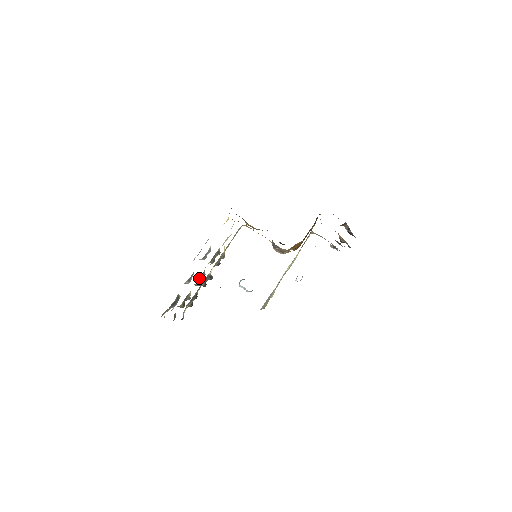
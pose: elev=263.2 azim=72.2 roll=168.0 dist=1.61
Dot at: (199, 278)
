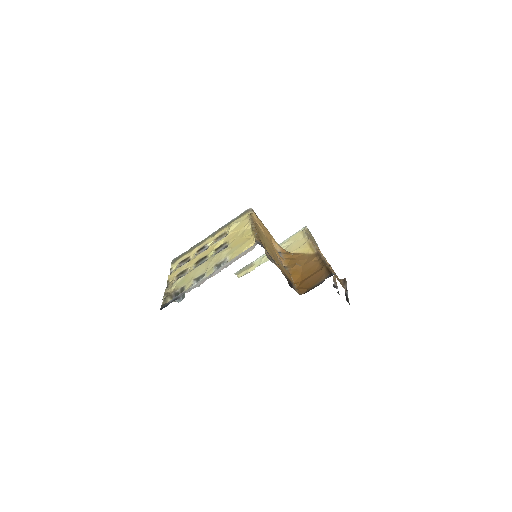
Dot at: (200, 260)
